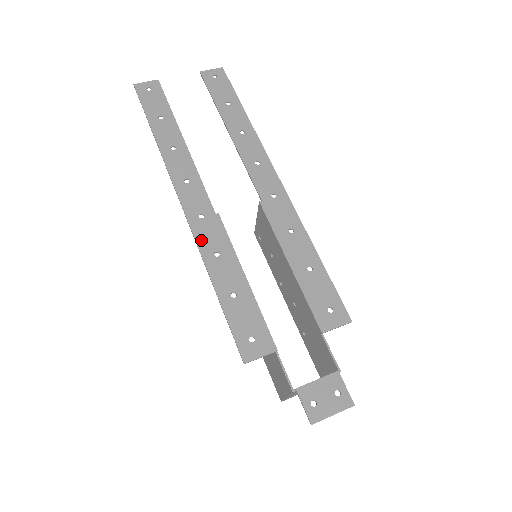
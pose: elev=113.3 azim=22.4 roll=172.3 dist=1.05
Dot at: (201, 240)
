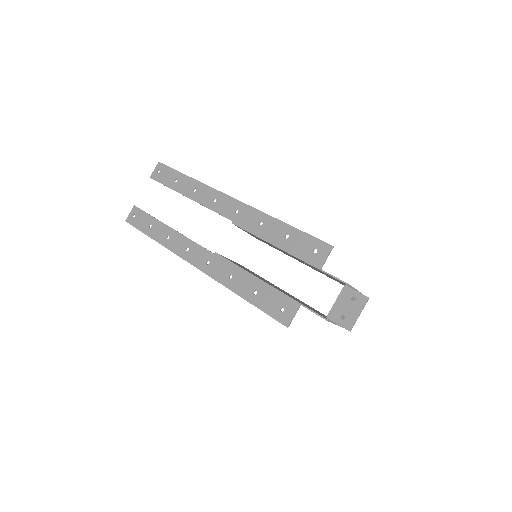
Dot at: (217, 277)
